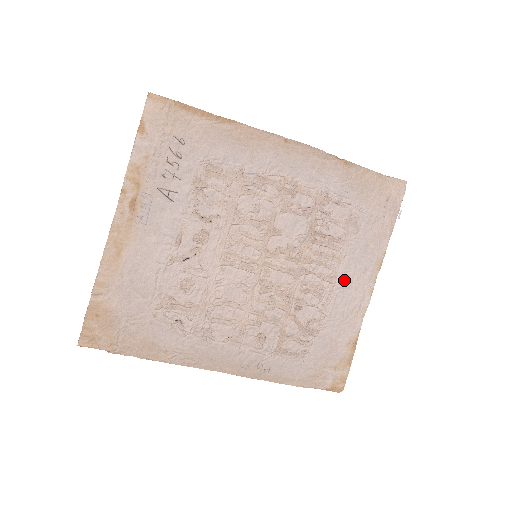
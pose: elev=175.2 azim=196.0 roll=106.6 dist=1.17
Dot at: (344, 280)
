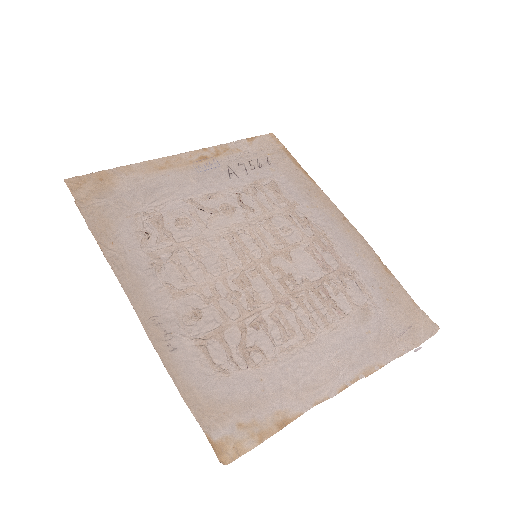
Dot at: (321, 349)
